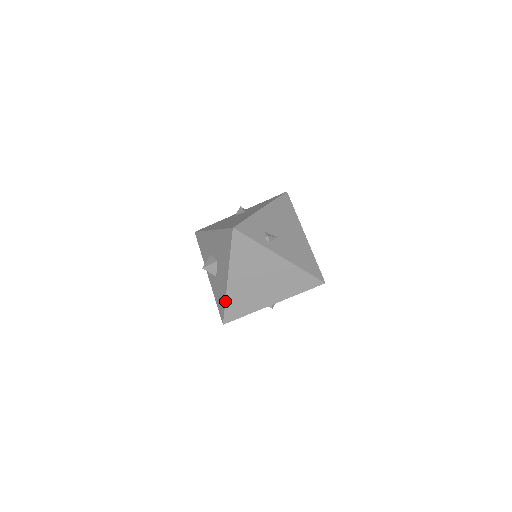
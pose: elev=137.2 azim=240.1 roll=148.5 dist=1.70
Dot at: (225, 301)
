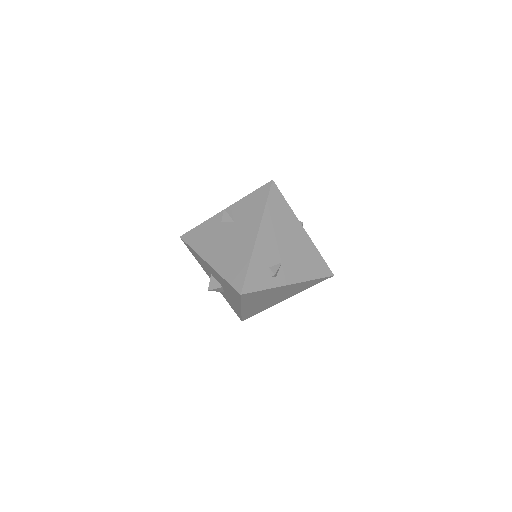
Dot at: (241, 315)
